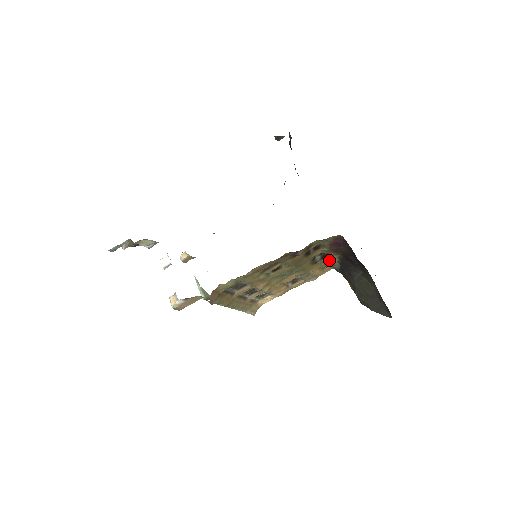
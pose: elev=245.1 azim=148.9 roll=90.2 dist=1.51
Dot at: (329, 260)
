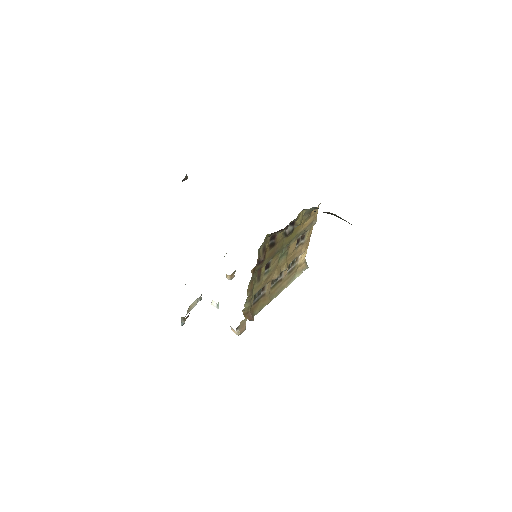
Dot at: (301, 218)
